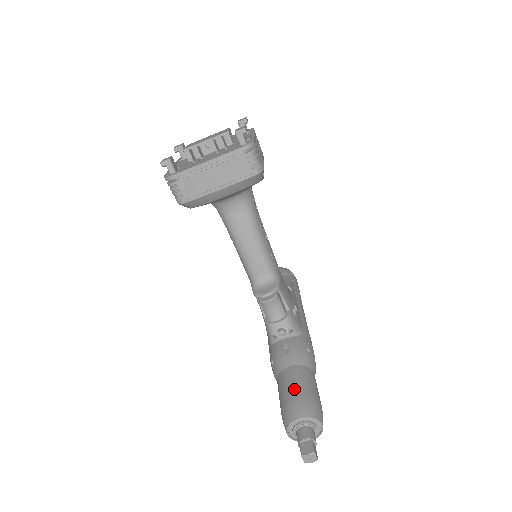
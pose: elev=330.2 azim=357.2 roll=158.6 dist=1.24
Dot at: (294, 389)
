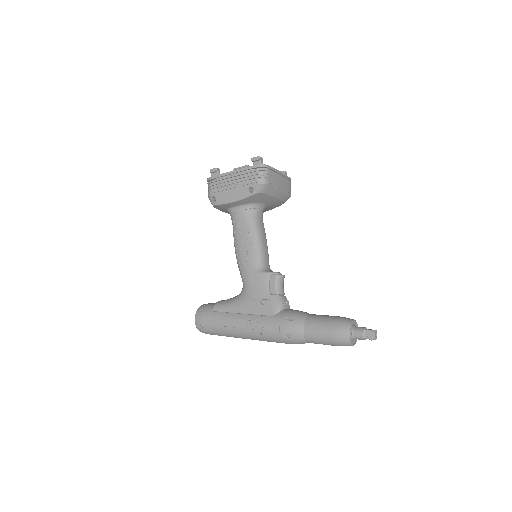
Dot at: occluded
